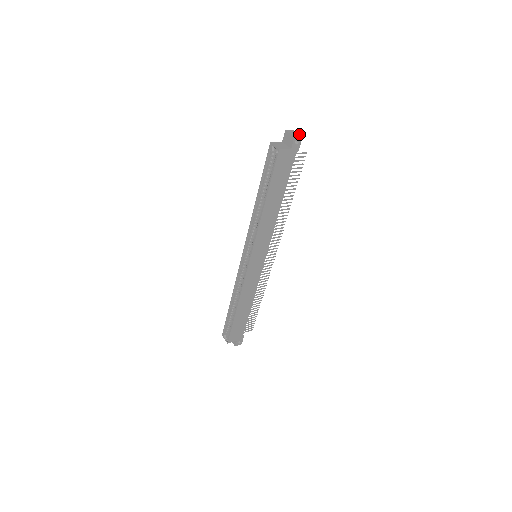
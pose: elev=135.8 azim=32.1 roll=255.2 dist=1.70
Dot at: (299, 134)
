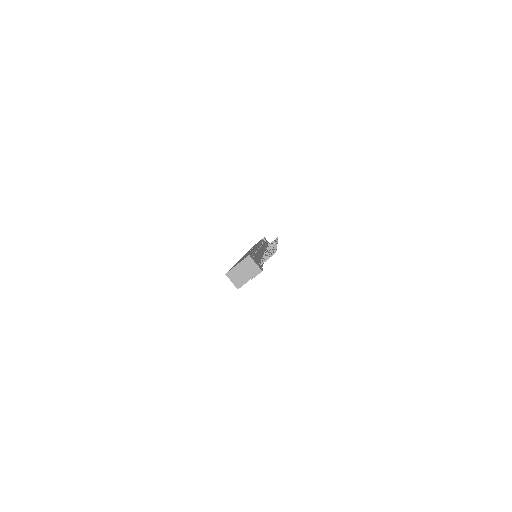
Dot at: (257, 266)
